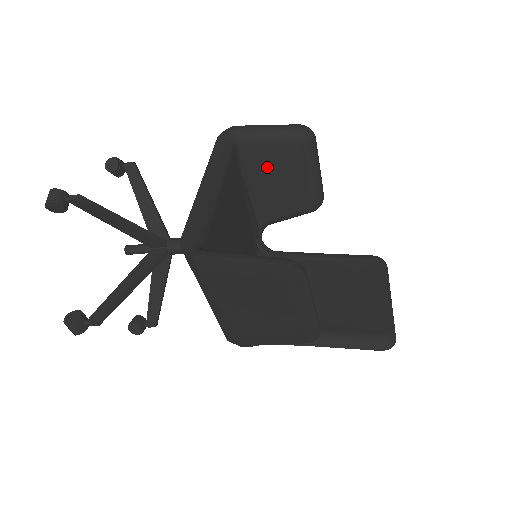
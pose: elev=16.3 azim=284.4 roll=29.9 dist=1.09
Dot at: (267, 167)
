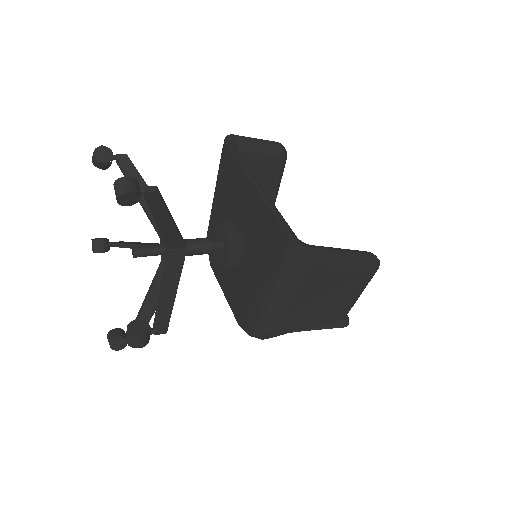
Dot at: occluded
